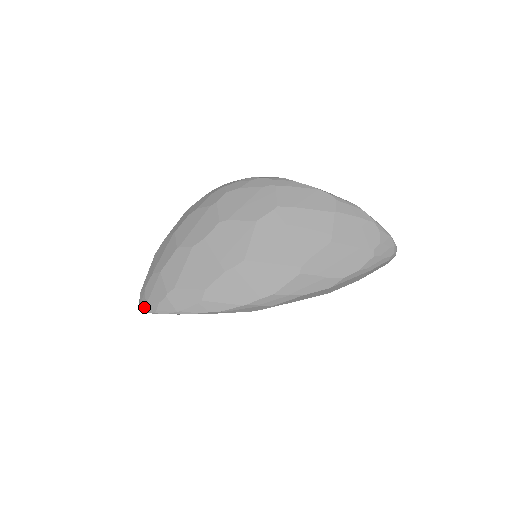
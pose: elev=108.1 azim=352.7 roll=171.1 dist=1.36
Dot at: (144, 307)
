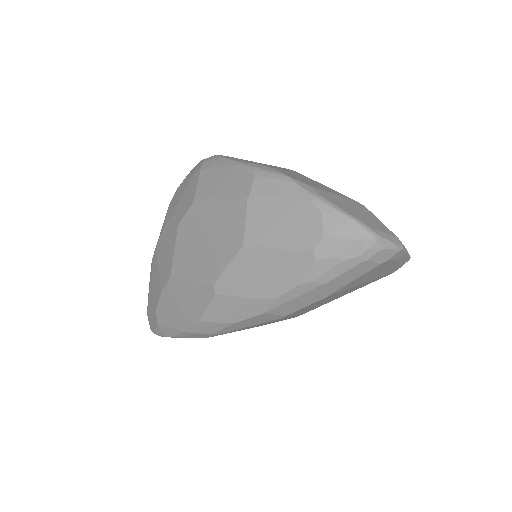
Dot at: occluded
